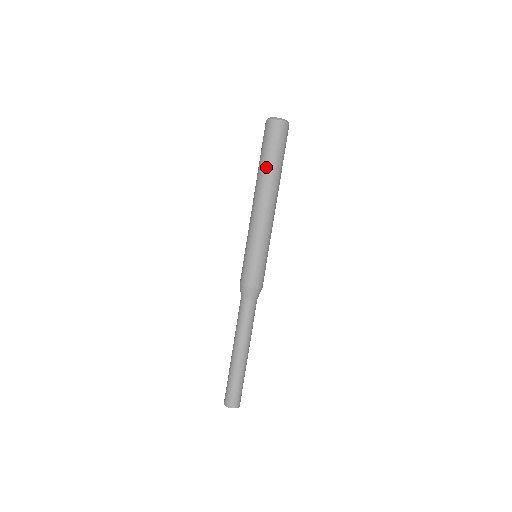
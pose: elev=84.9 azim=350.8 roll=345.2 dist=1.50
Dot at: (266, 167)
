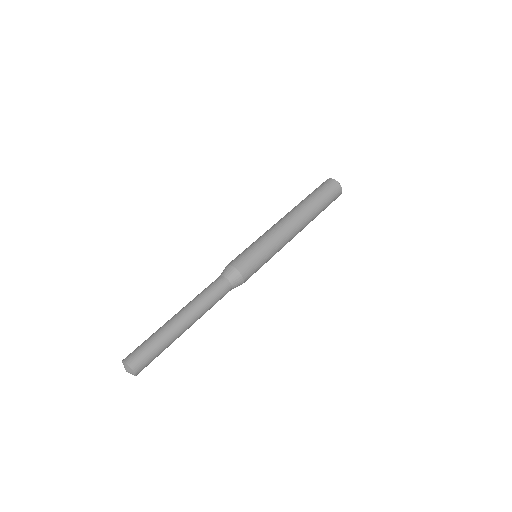
Dot at: (313, 203)
